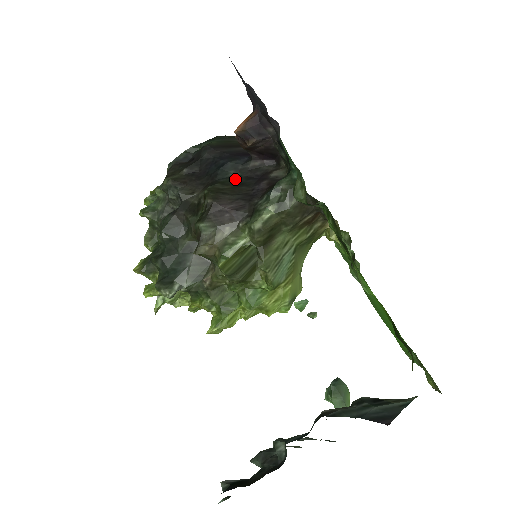
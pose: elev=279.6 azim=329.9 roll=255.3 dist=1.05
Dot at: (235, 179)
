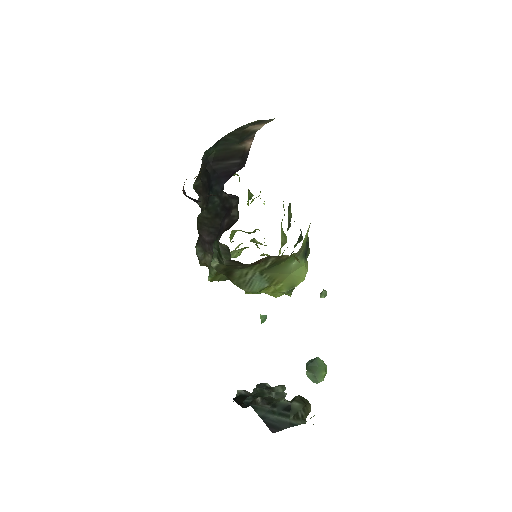
Dot at: (216, 207)
